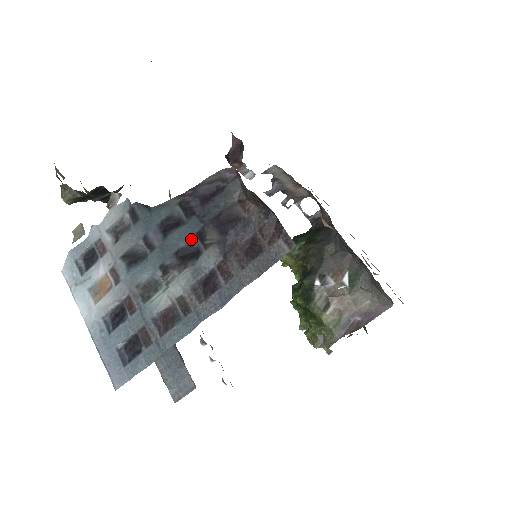
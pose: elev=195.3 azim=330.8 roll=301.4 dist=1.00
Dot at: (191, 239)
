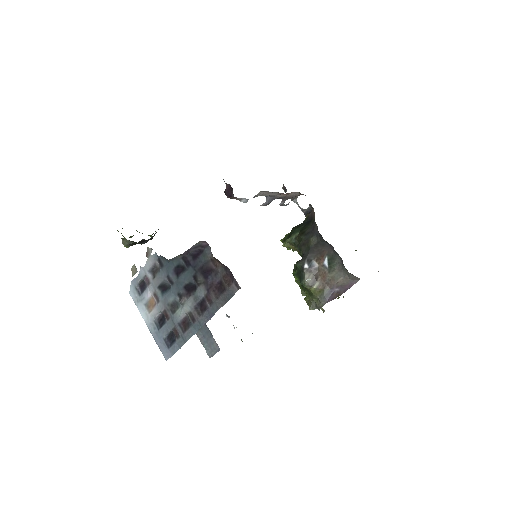
Dot at: (191, 279)
